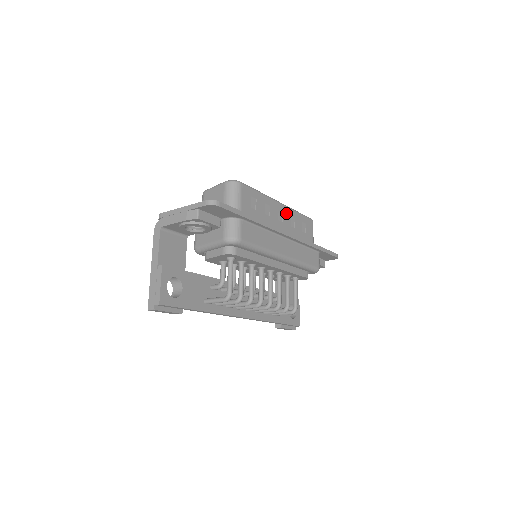
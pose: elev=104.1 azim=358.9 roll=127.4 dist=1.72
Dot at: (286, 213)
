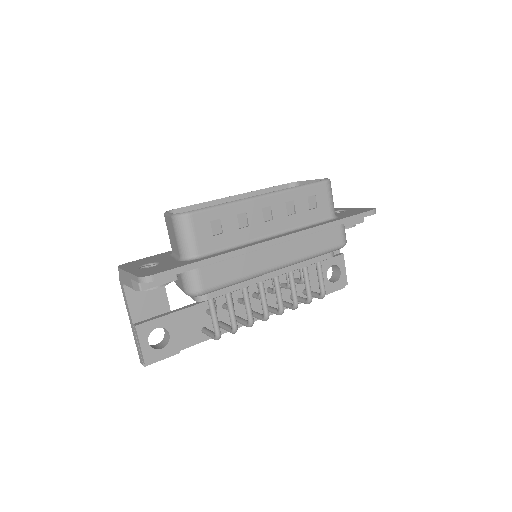
Dot at: (276, 203)
